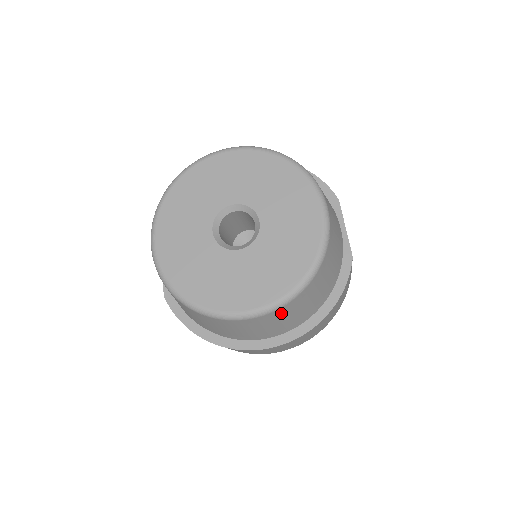
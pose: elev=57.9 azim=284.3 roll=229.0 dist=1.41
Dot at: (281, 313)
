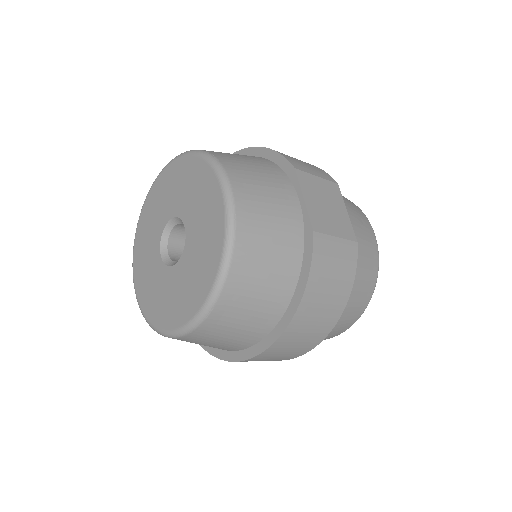
Dot at: (219, 320)
